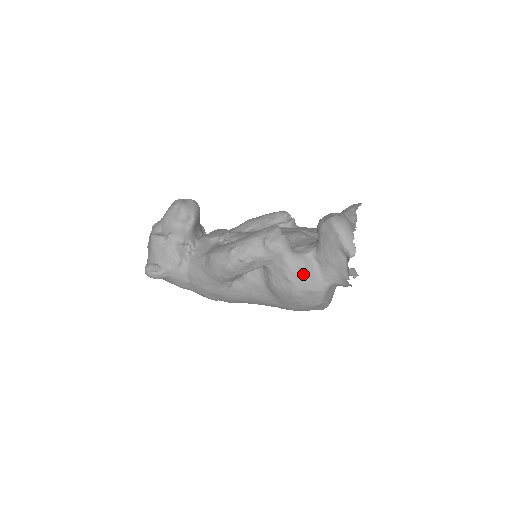
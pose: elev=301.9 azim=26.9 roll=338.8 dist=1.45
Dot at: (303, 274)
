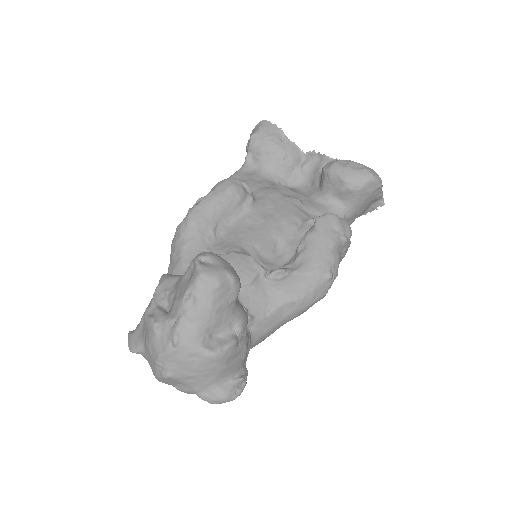
Dot at: (350, 242)
